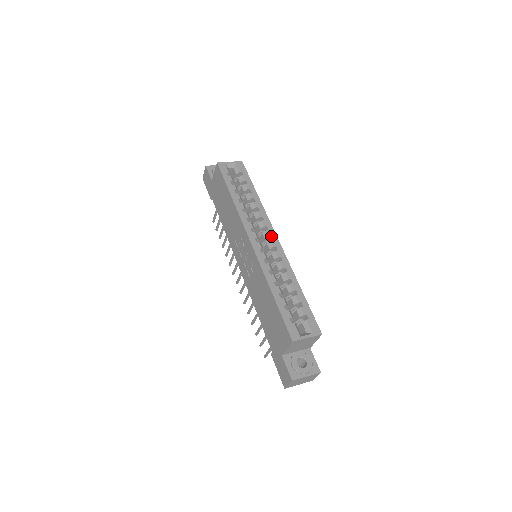
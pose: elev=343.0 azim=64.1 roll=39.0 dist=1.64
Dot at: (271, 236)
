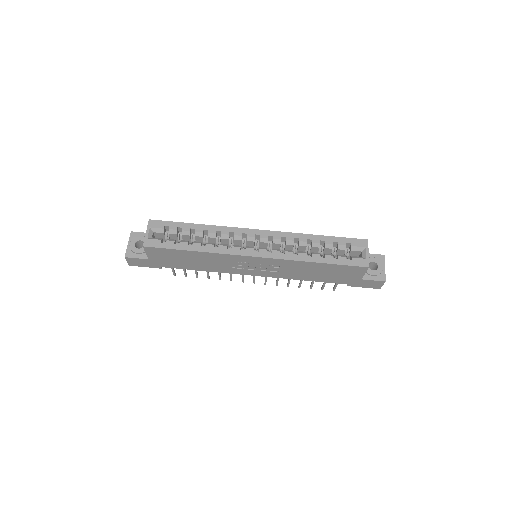
Dot at: (255, 235)
